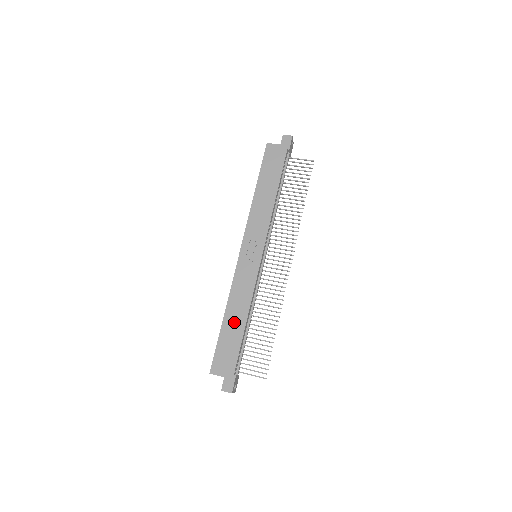
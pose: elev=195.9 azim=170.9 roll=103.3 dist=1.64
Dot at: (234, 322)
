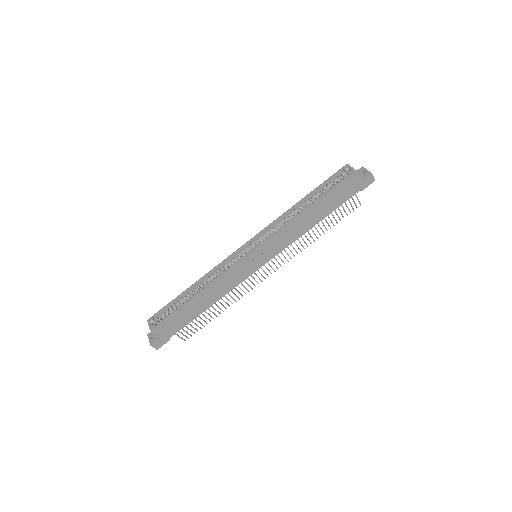
Dot at: (200, 304)
